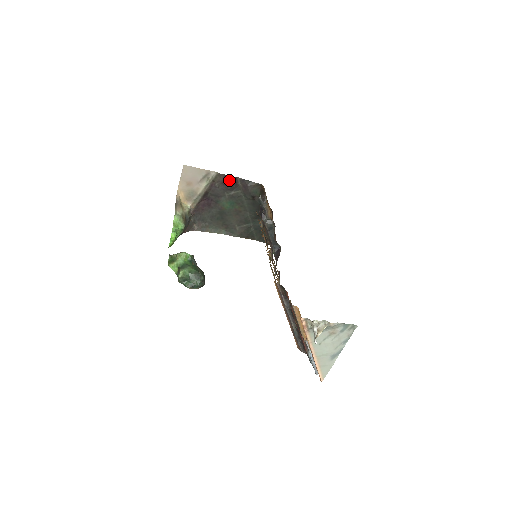
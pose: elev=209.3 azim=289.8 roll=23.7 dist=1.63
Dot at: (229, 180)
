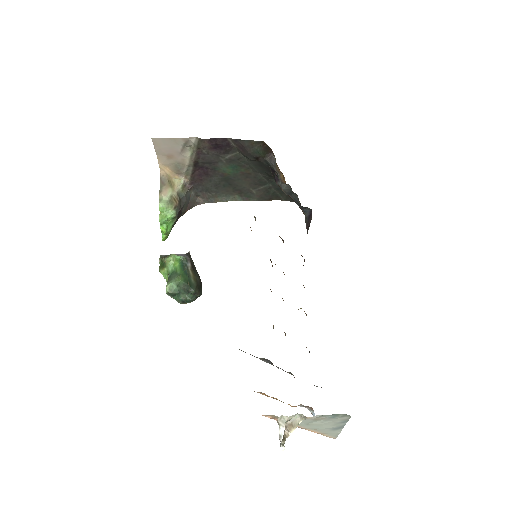
Dot at: (217, 143)
